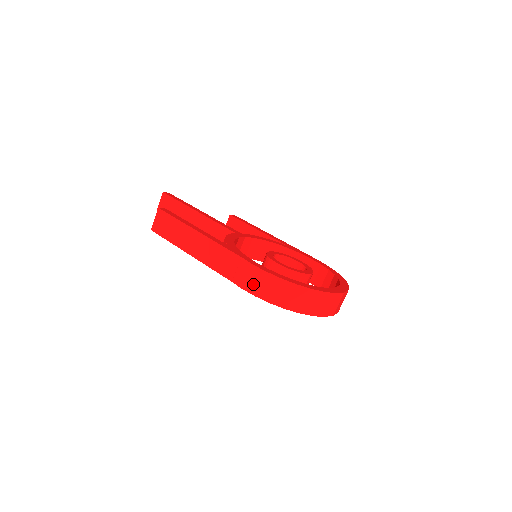
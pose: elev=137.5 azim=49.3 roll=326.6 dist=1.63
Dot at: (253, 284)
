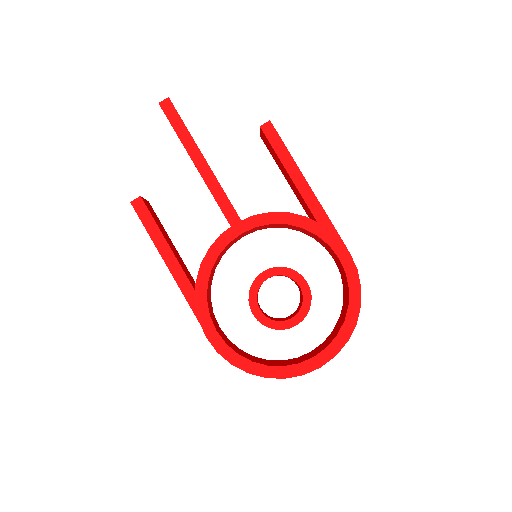
Dot at: occluded
